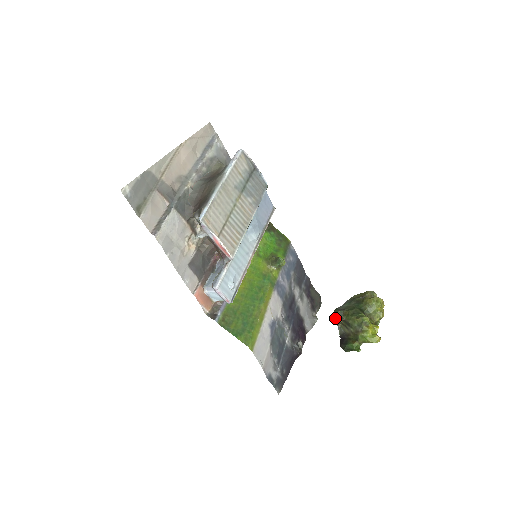
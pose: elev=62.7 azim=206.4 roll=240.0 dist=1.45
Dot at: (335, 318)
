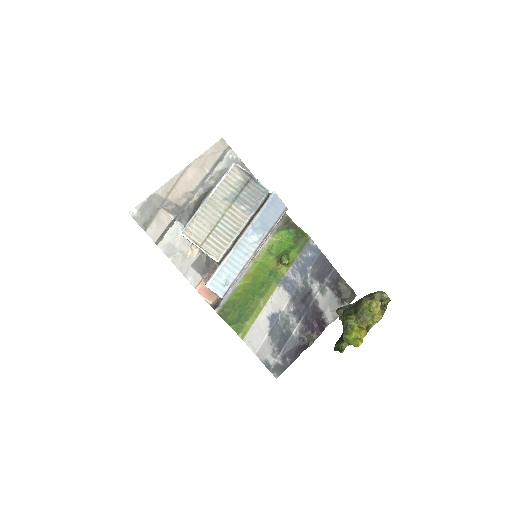
Dot at: occluded
